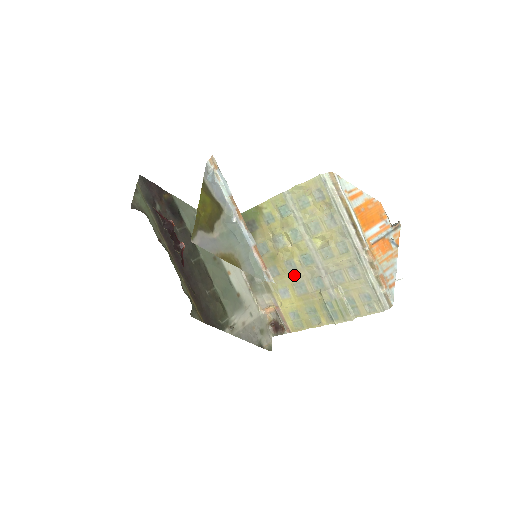
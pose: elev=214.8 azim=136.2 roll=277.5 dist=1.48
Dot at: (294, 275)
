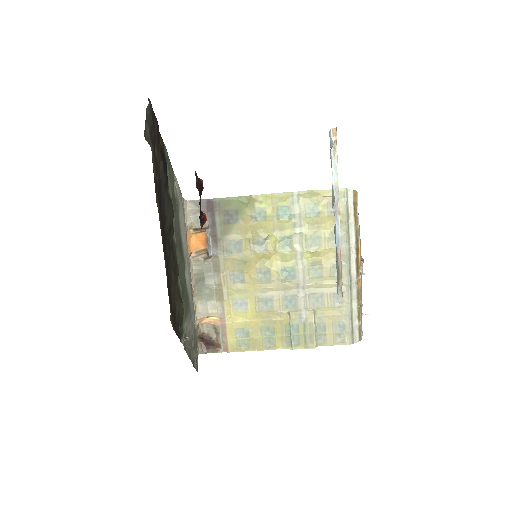
Dot at: (263, 287)
